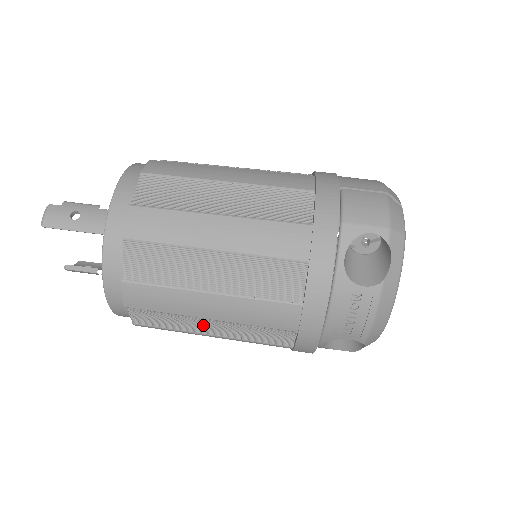
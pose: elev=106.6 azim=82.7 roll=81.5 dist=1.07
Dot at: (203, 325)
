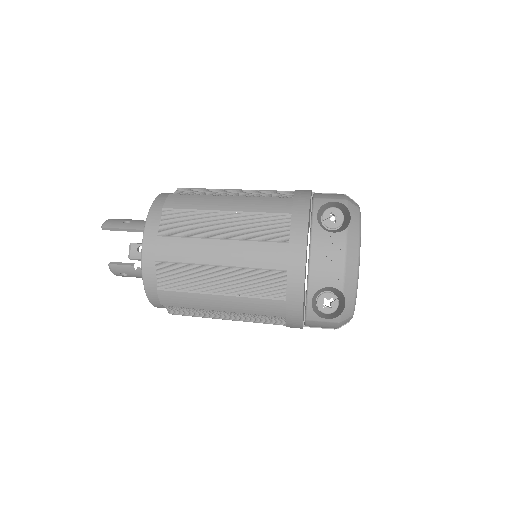
Dot at: (213, 280)
